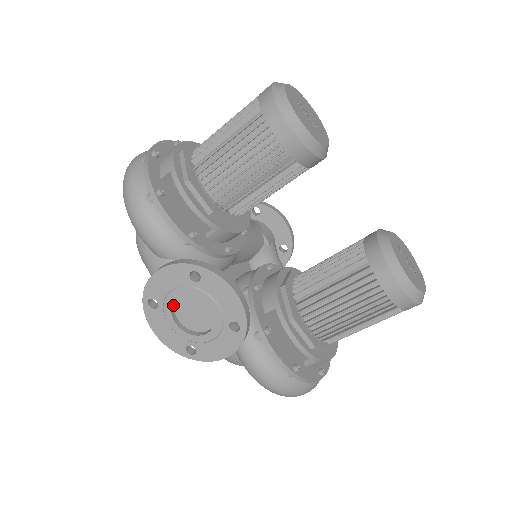
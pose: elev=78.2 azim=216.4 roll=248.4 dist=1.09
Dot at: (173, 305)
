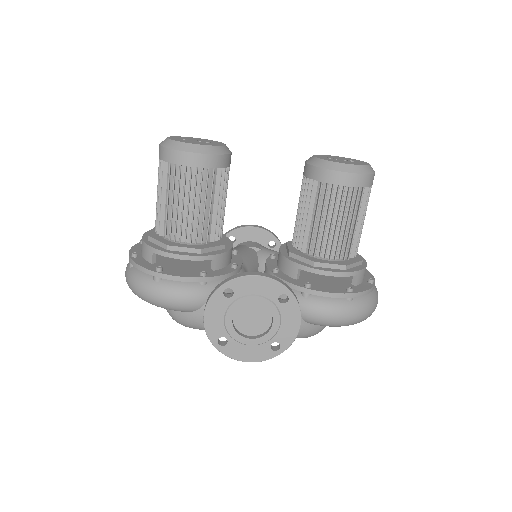
Dot at: (235, 329)
